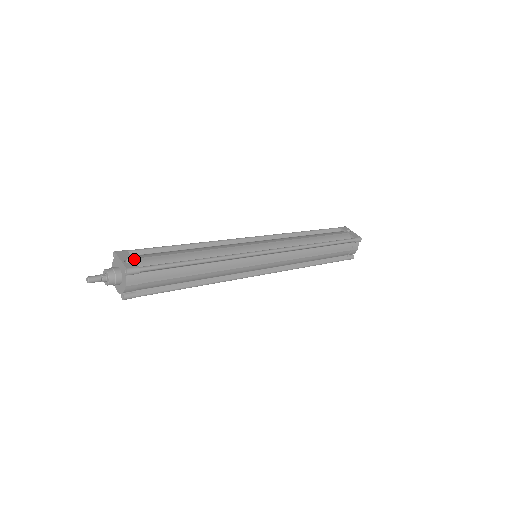
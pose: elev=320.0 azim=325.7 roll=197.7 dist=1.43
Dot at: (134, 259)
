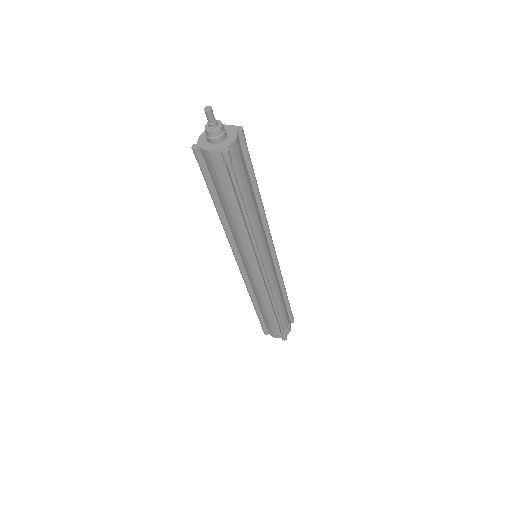
Dot at: occluded
